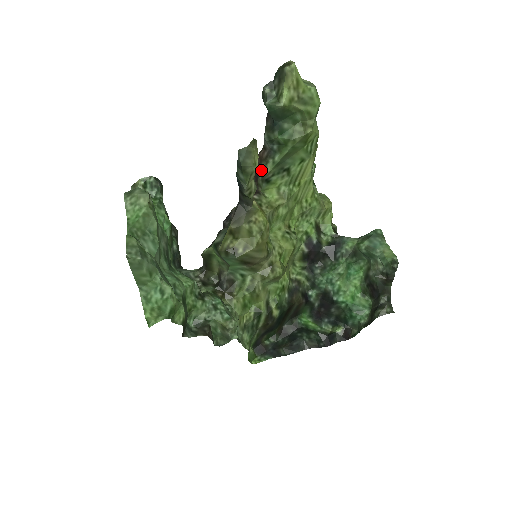
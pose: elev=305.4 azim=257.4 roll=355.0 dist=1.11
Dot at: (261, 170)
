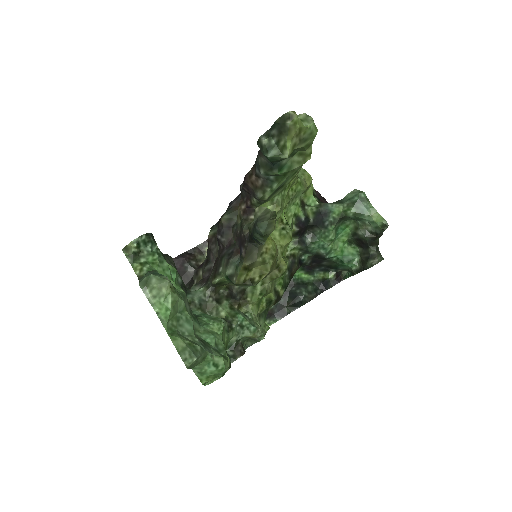
Dot at: (258, 199)
